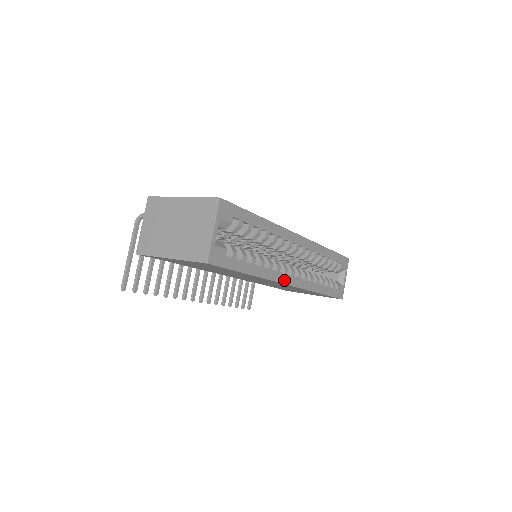
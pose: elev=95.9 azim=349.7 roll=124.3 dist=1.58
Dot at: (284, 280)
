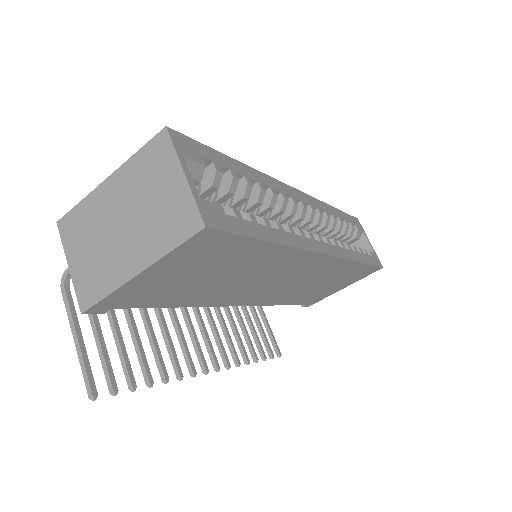
Dot at: (317, 248)
